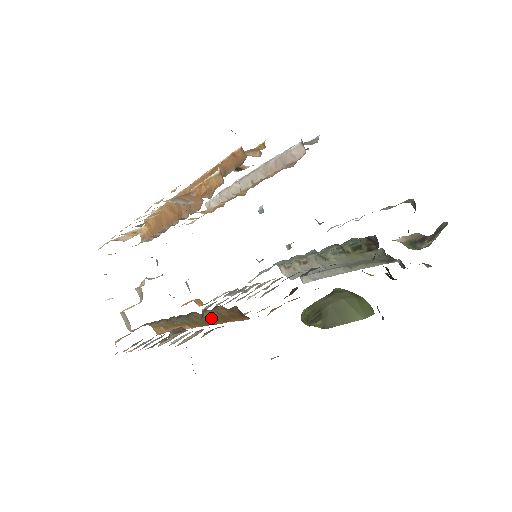
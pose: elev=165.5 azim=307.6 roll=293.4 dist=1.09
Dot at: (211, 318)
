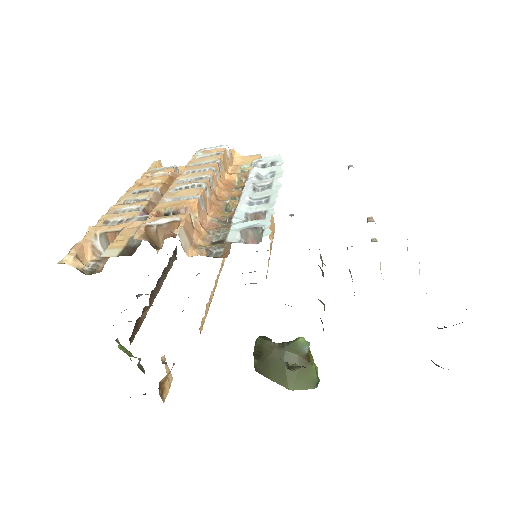
Dot at: occluded
